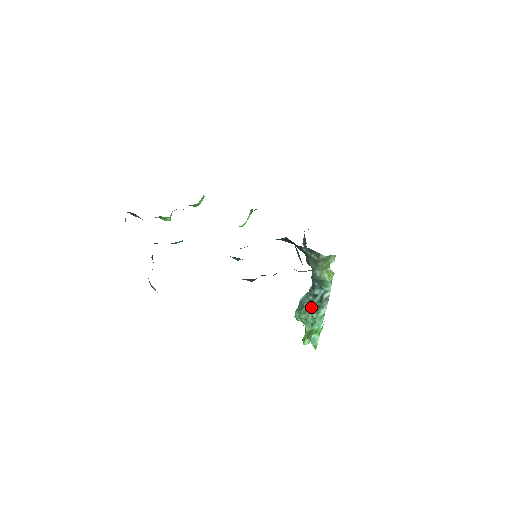
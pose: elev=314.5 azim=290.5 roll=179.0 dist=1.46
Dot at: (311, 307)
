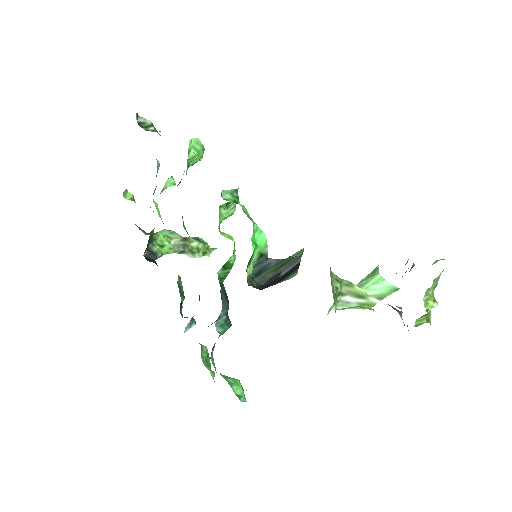
Dot at: occluded
